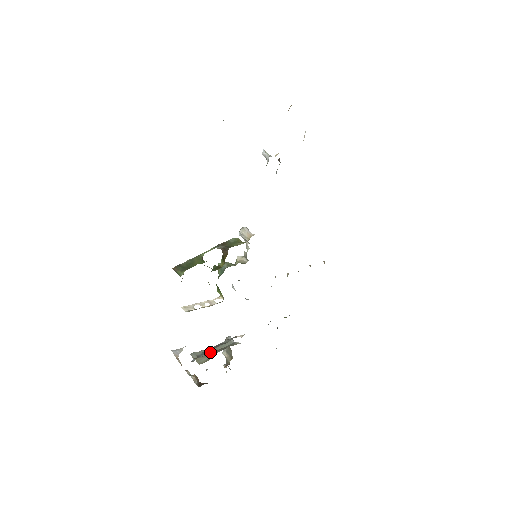
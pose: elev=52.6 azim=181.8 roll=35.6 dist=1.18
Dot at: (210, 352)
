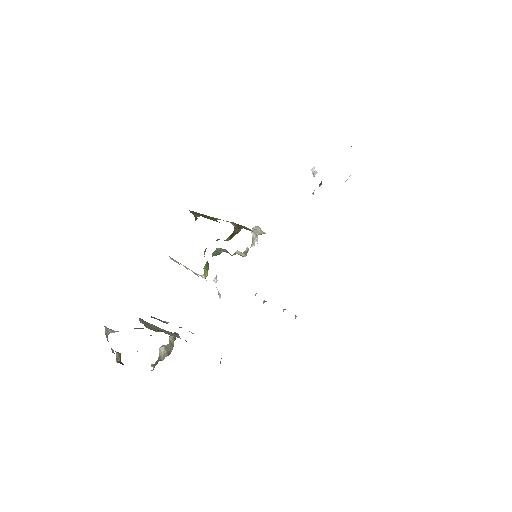
Dot at: (157, 329)
